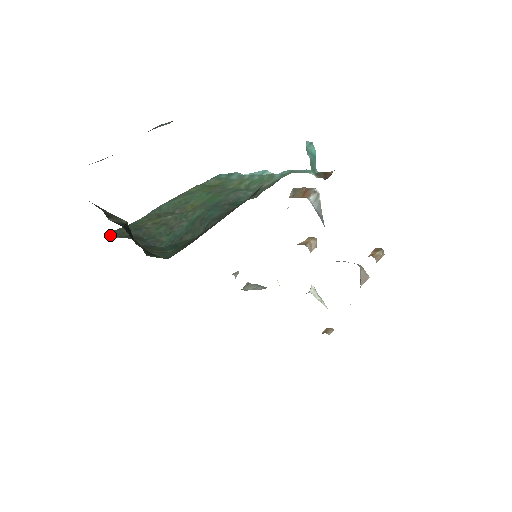
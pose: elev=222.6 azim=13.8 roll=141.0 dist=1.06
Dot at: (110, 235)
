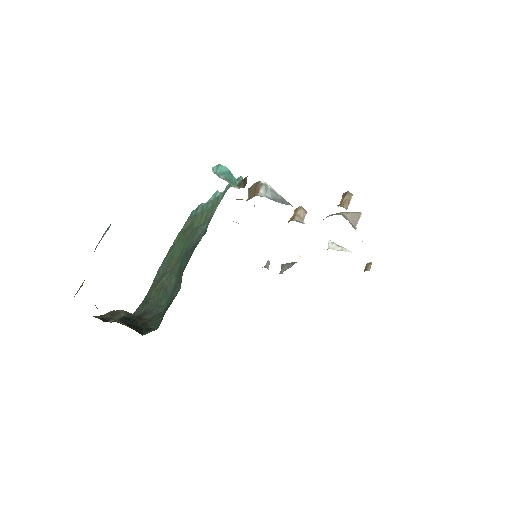
Dot at: occluded
